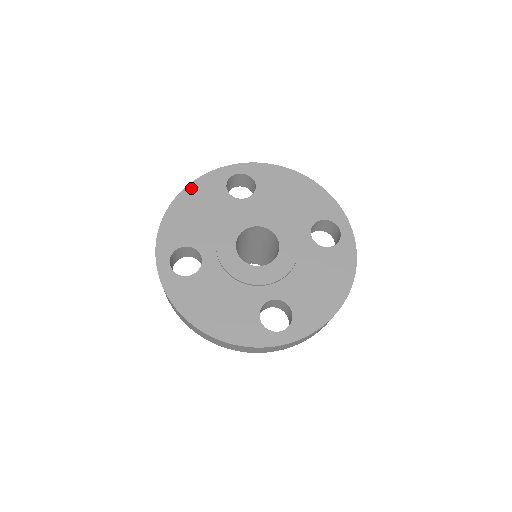
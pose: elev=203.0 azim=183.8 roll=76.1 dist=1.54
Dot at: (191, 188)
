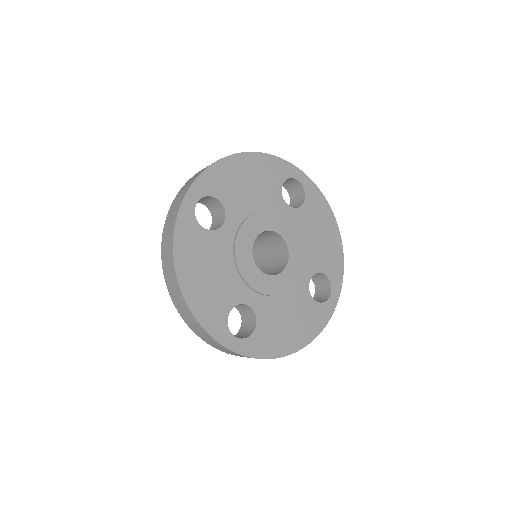
Dot at: (179, 259)
